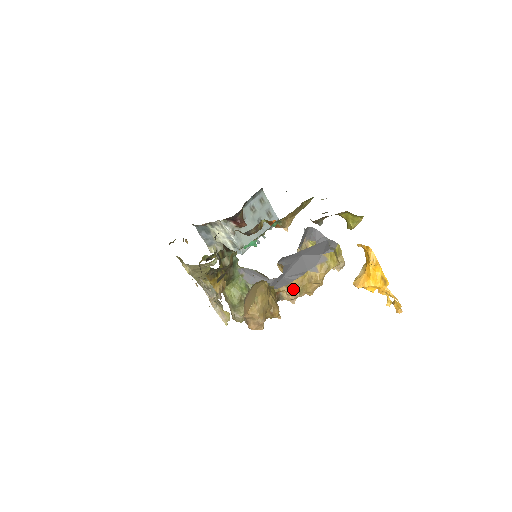
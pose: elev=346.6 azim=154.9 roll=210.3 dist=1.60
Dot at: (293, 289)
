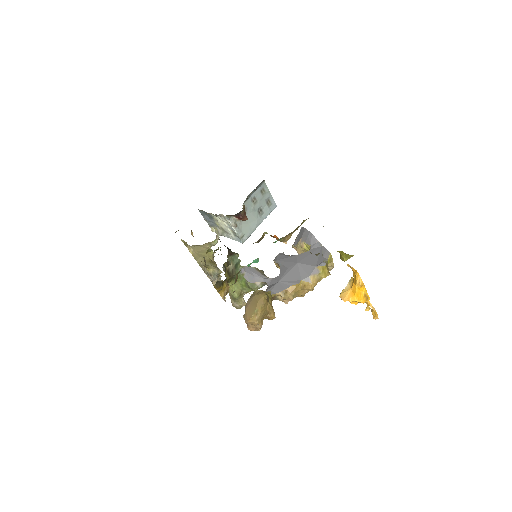
Dot at: (288, 294)
